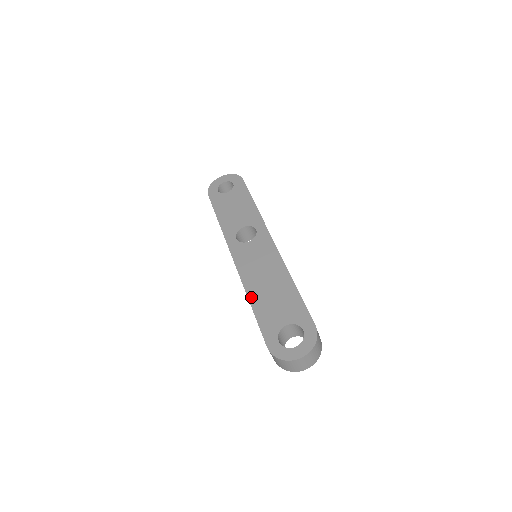
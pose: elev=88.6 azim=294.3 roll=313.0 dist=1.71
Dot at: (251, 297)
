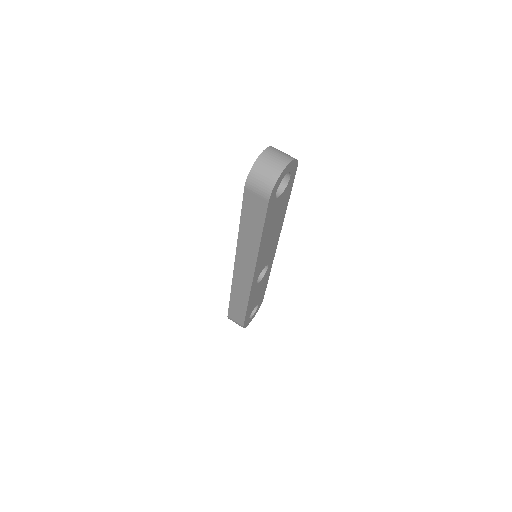
Dot at: occluded
